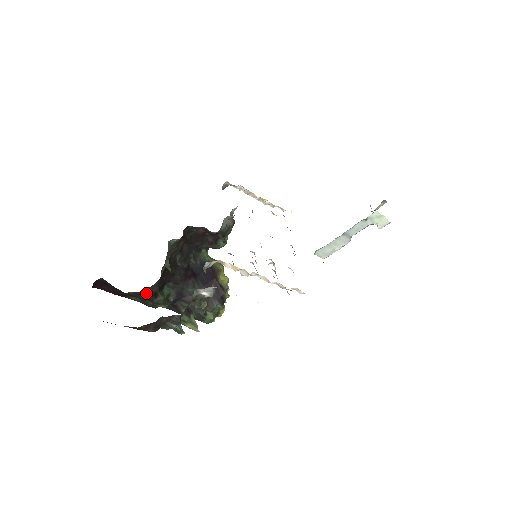
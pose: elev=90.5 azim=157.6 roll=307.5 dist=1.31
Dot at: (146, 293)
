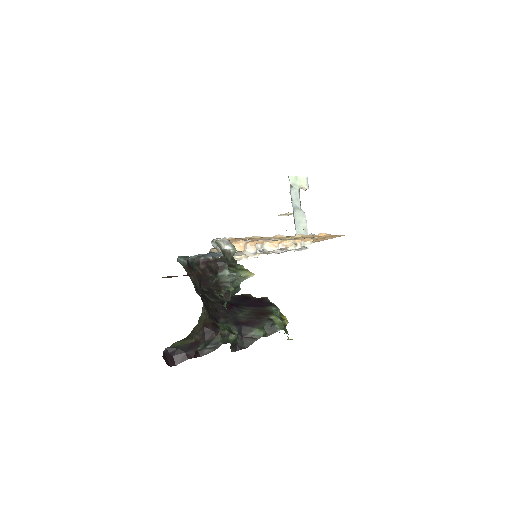
Dot at: (207, 327)
